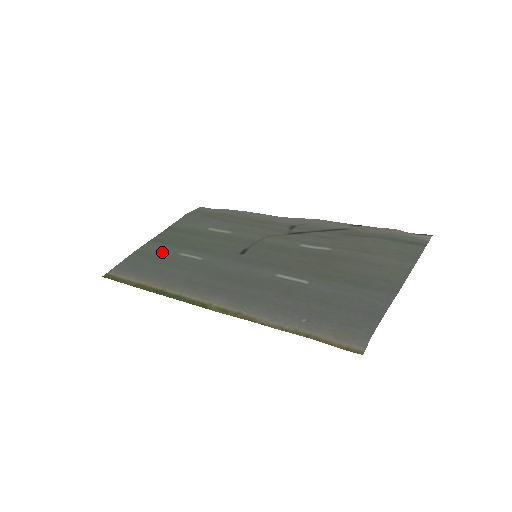
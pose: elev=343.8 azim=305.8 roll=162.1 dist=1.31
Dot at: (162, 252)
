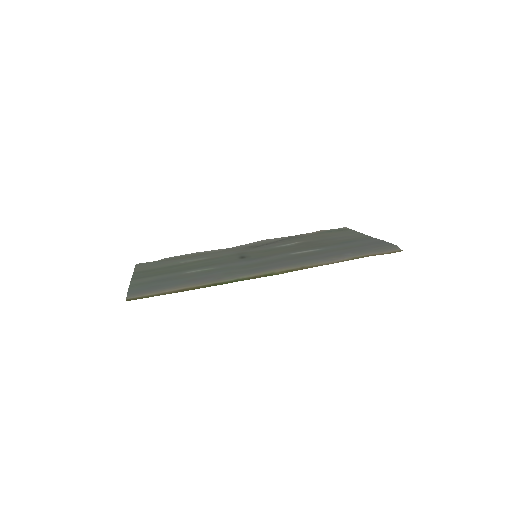
Dot at: (164, 277)
